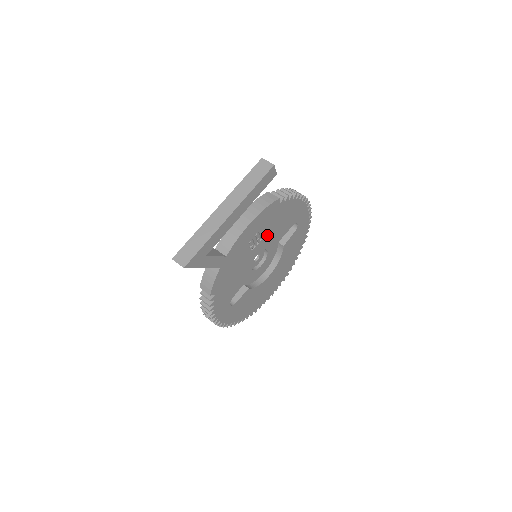
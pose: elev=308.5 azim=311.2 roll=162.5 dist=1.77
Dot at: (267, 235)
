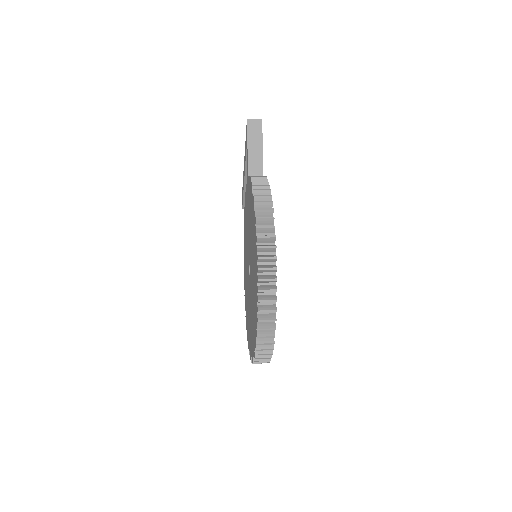
Dot at: occluded
